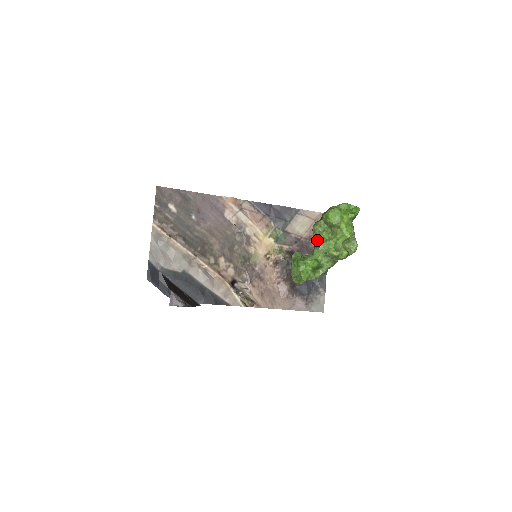
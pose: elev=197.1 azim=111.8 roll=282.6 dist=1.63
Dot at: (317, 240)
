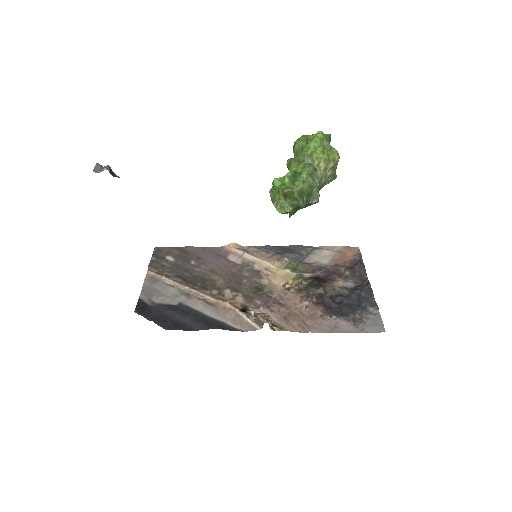
Dot at: occluded
